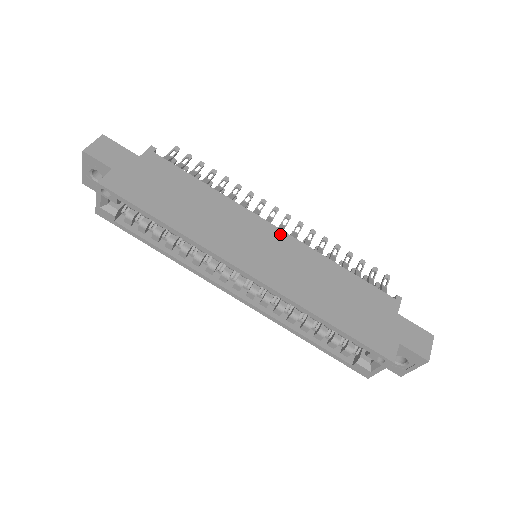
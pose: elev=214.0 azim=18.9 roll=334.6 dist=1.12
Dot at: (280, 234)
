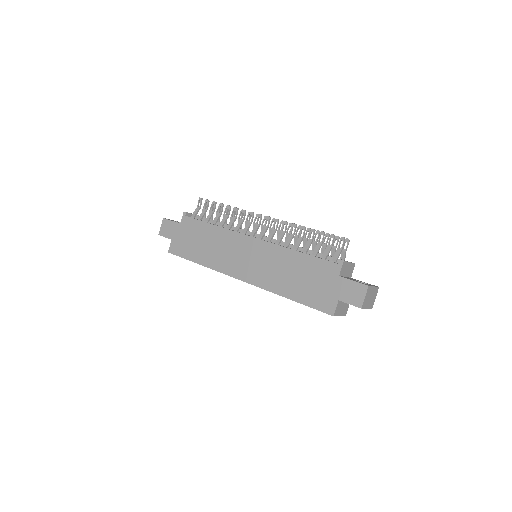
Dot at: (257, 242)
